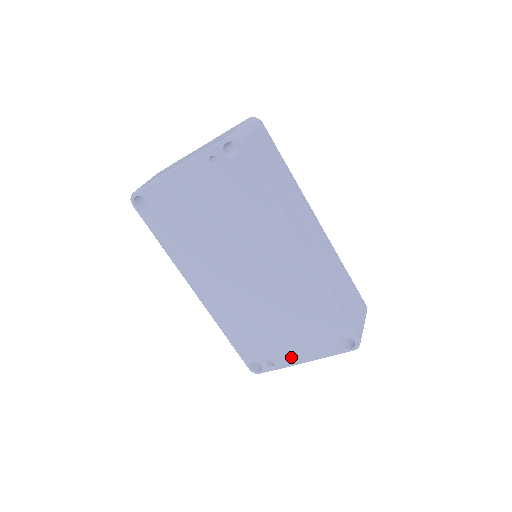
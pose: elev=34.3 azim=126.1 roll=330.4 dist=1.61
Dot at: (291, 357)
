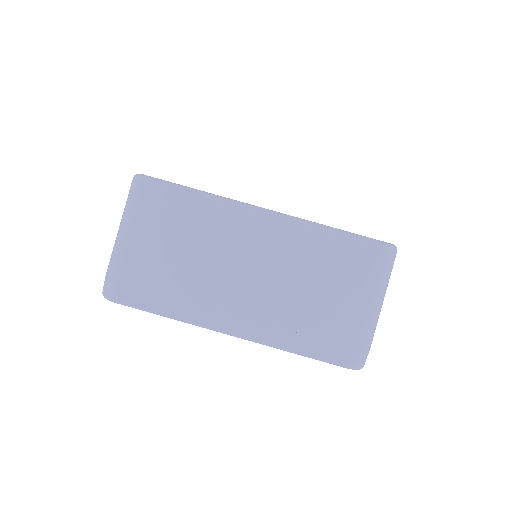
Dot at: occluded
